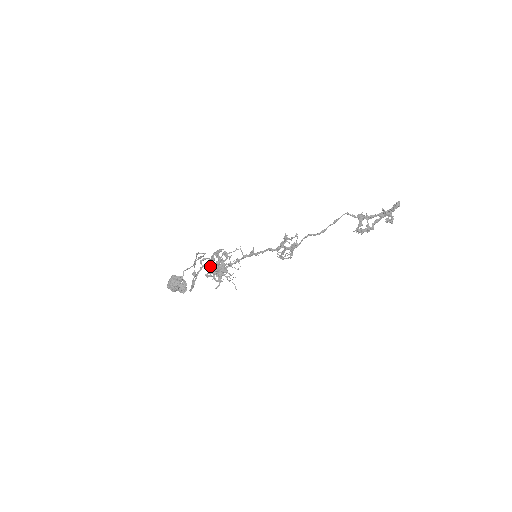
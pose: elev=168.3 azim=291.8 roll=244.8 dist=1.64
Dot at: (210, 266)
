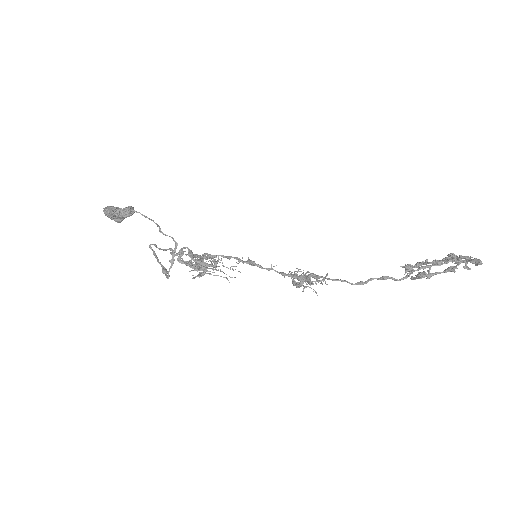
Dot at: (188, 265)
